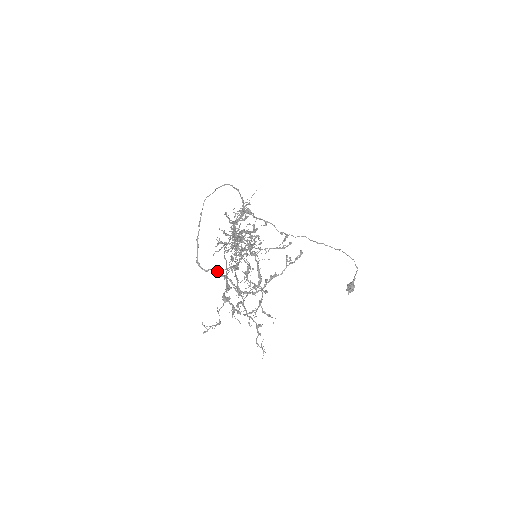
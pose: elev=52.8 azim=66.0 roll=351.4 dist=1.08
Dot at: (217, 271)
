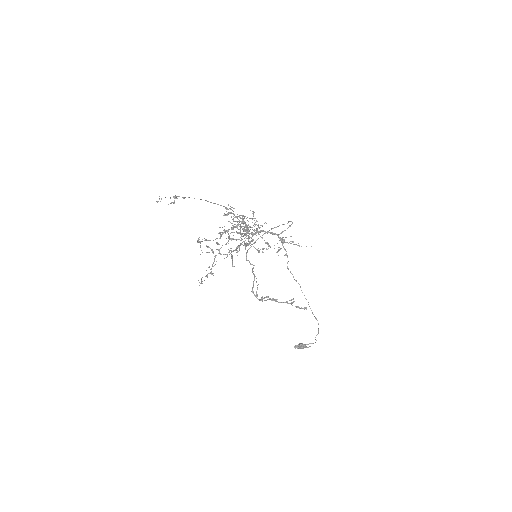
Dot at: (253, 268)
